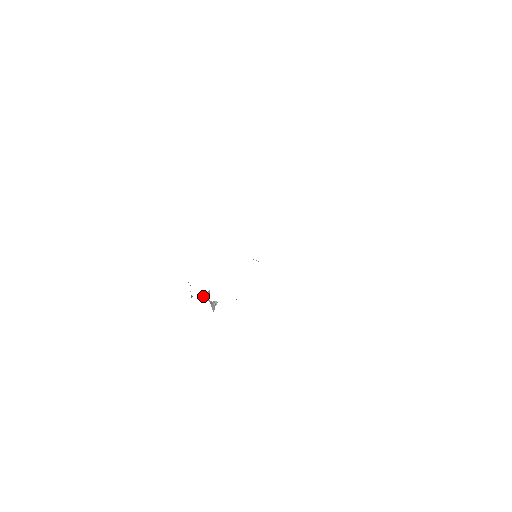
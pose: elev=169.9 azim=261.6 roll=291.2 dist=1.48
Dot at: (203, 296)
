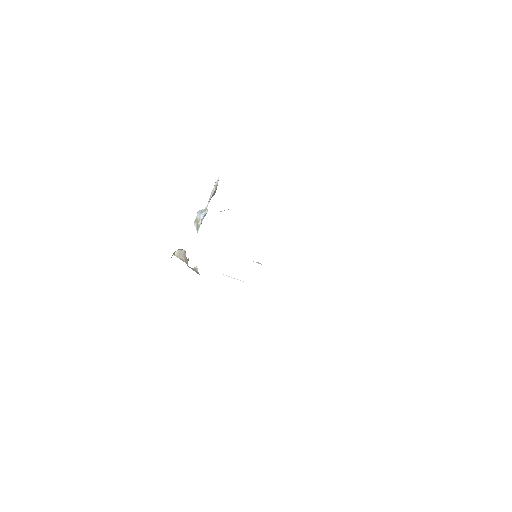
Dot at: (200, 222)
